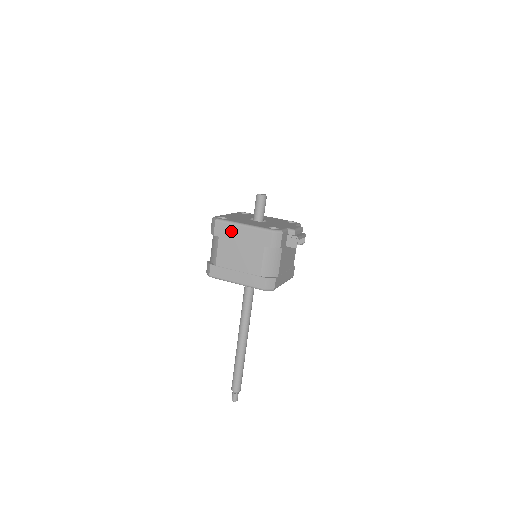
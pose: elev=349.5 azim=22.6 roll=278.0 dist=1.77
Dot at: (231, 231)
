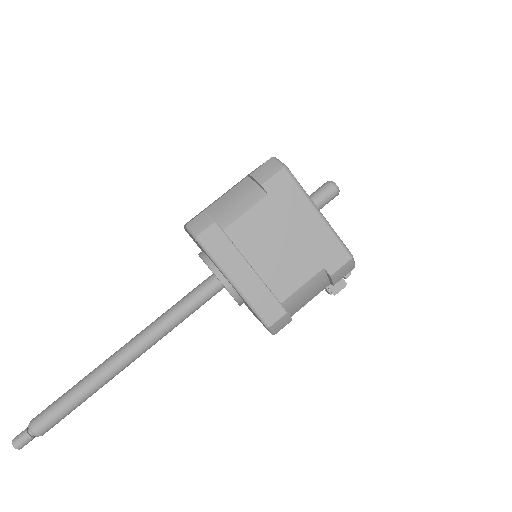
Dot at: (295, 204)
